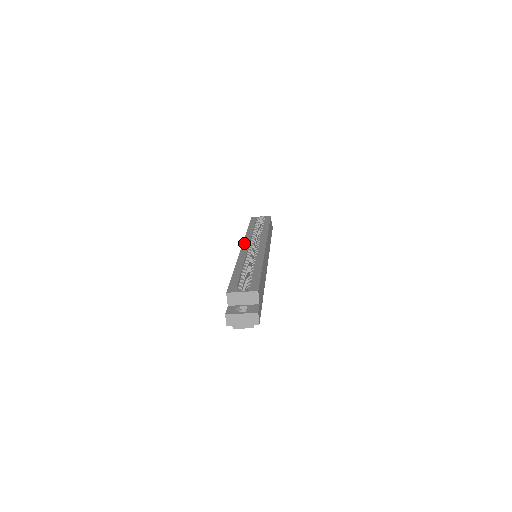
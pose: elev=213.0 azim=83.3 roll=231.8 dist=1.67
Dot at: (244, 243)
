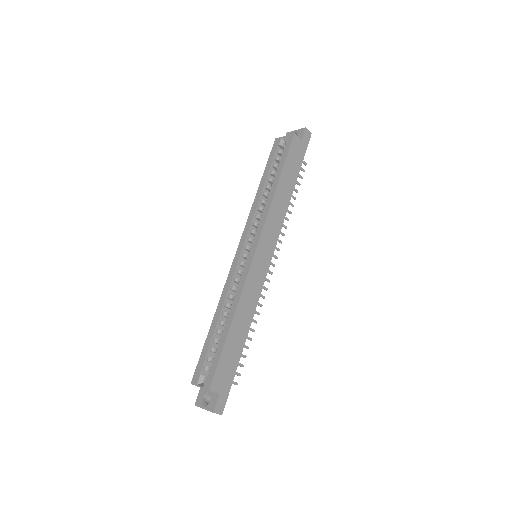
Dot at: (240, 243)
